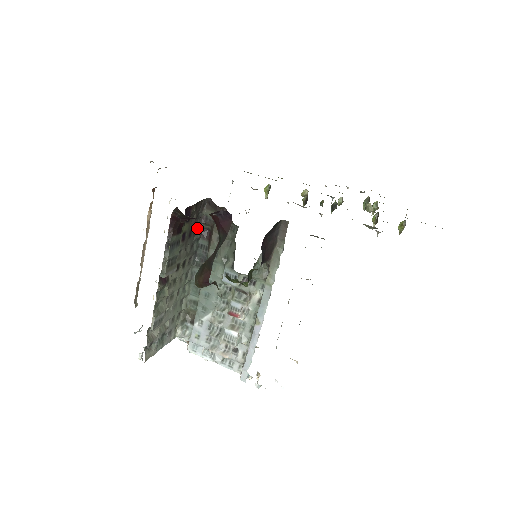
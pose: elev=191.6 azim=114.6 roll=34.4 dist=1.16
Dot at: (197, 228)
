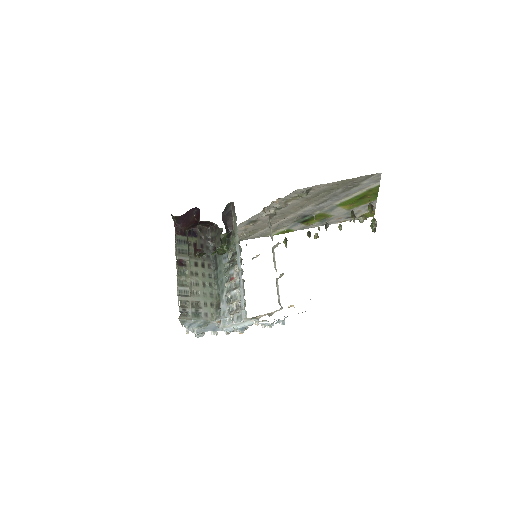
Dot at: (209, 246)
